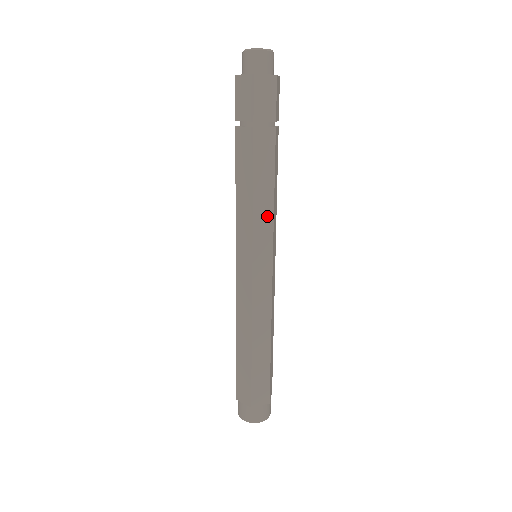
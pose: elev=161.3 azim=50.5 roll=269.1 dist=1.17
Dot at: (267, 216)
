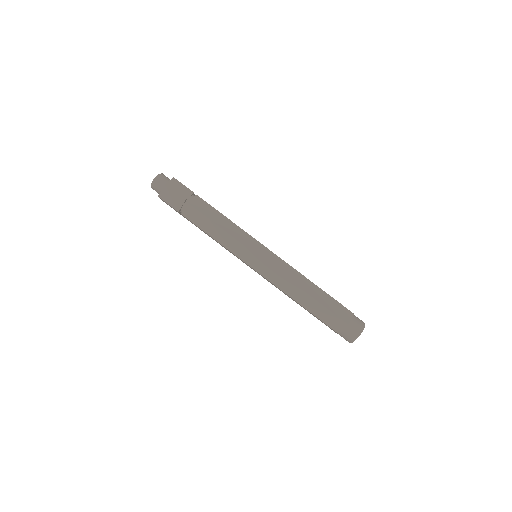
Dot at: (229, 239)
